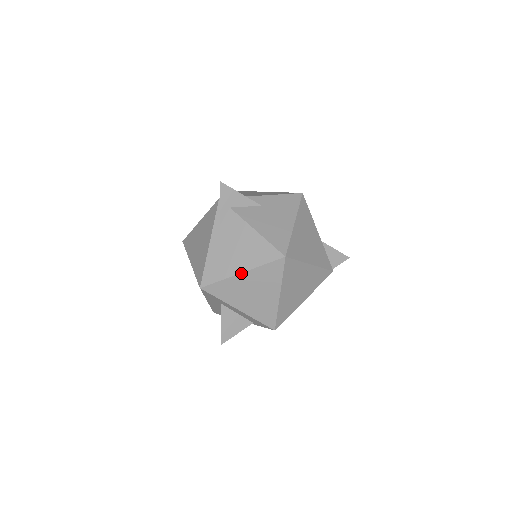
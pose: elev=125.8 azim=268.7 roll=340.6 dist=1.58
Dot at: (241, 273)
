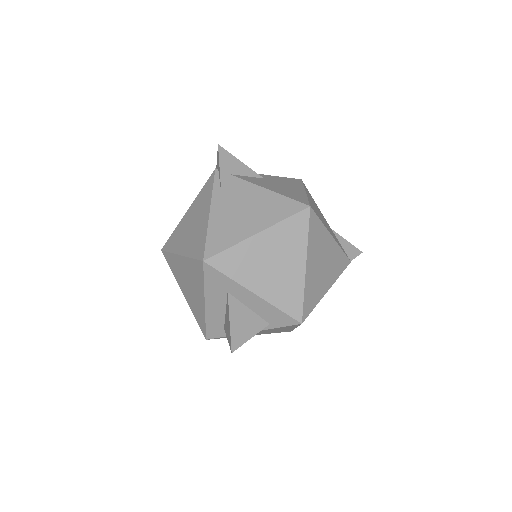
Dot at: (257, 234)
